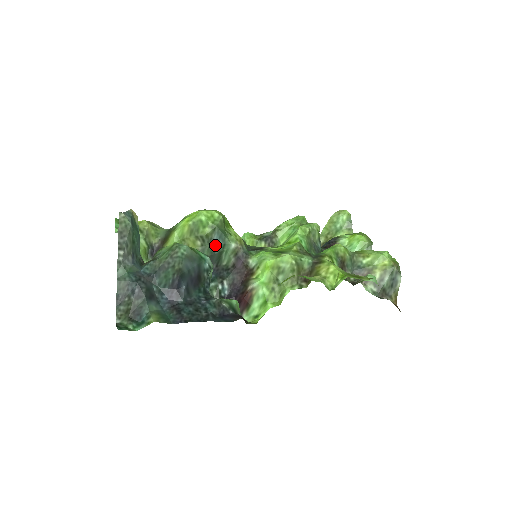
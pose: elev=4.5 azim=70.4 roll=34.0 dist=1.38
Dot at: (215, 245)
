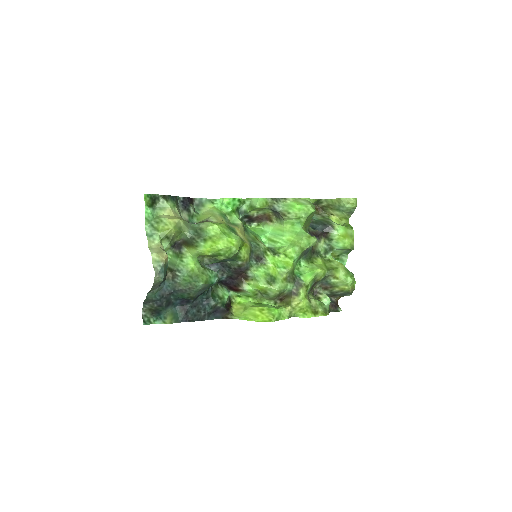
Dot at: (226, 260)
